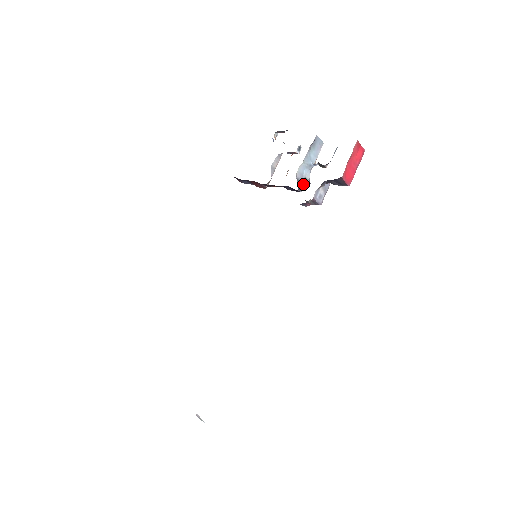
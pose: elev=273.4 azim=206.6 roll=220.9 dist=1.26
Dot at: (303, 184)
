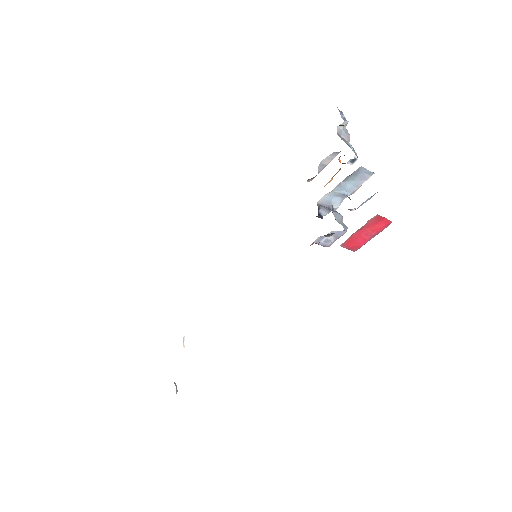
Dot at: (329, 210)
